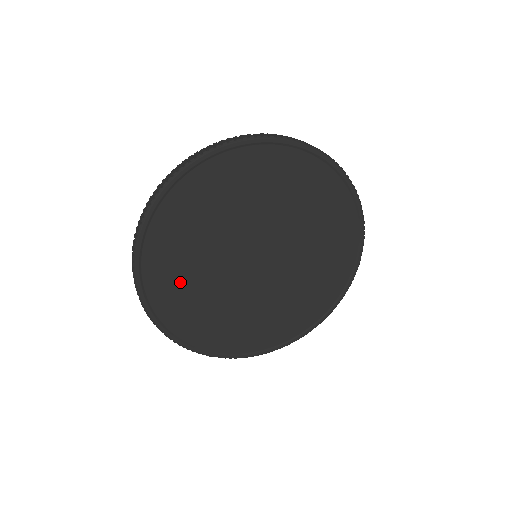
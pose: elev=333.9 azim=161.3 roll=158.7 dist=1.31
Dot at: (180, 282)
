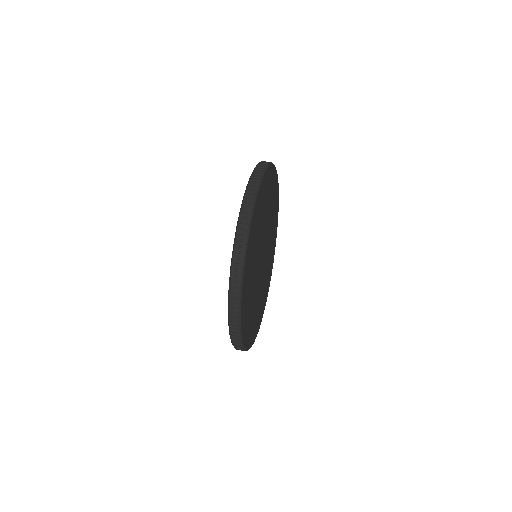
Dot at: (254, 318)
